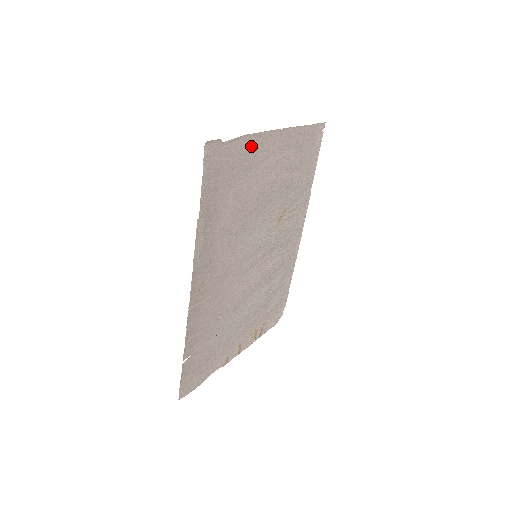
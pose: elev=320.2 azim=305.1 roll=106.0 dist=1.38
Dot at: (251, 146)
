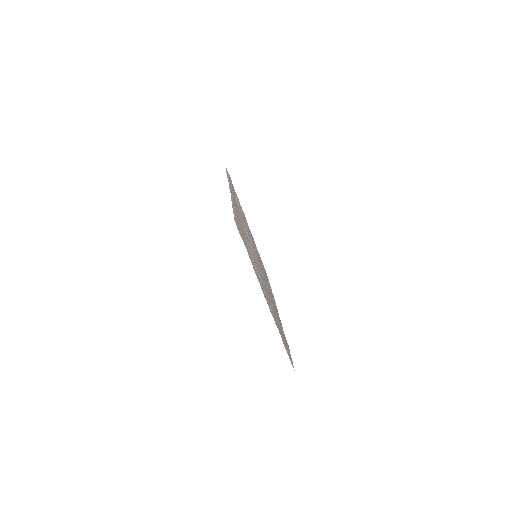
Dot at: (278, 329)
